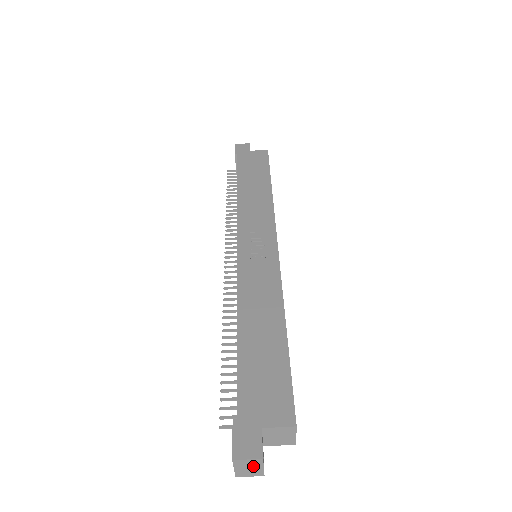
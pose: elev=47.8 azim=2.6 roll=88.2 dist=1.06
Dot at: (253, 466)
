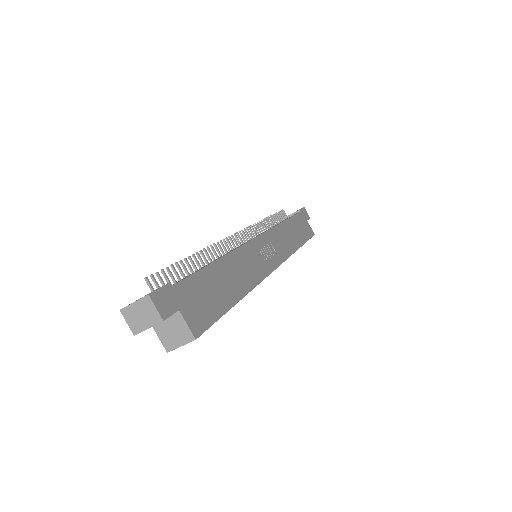
Dot at: (146, 318)
